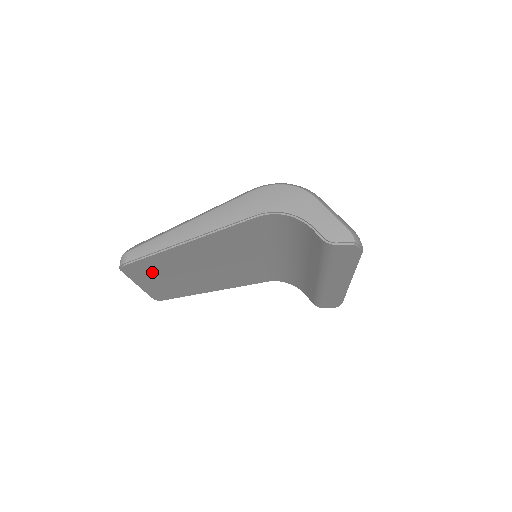
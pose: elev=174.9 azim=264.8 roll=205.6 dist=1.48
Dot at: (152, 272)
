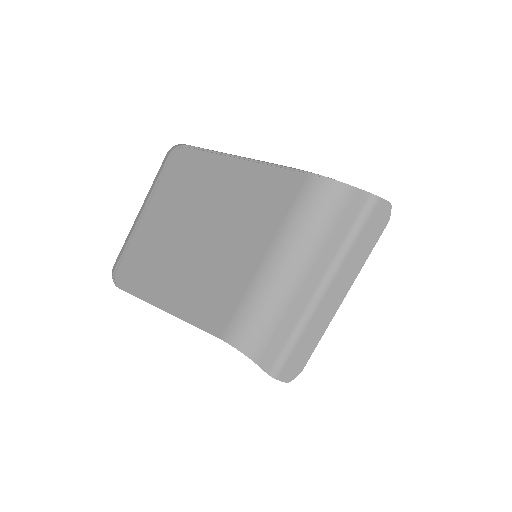
Dot at: (183, 192)
